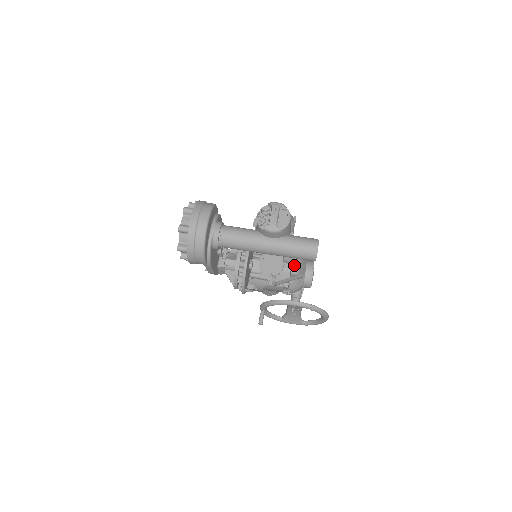
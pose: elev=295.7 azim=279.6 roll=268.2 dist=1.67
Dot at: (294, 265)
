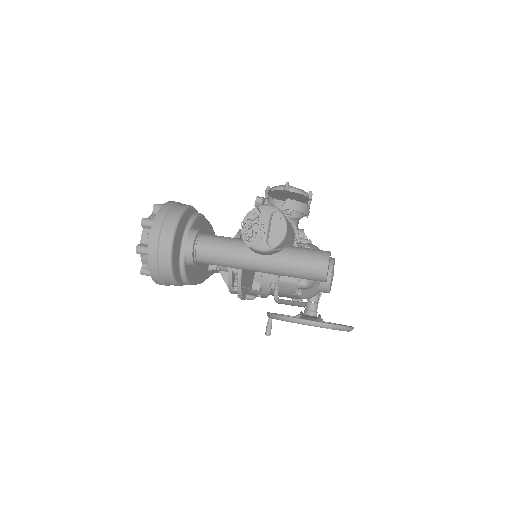
Dot at: occluded
